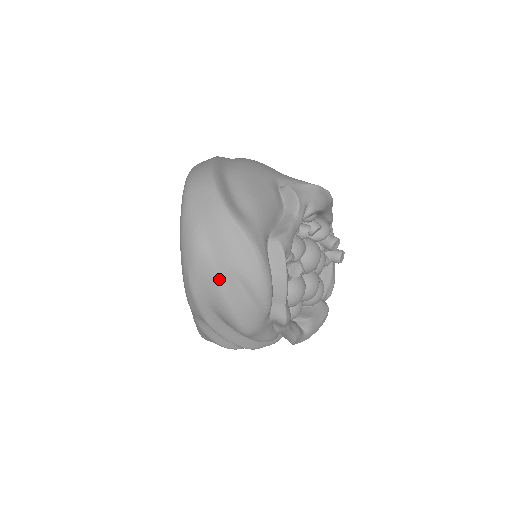
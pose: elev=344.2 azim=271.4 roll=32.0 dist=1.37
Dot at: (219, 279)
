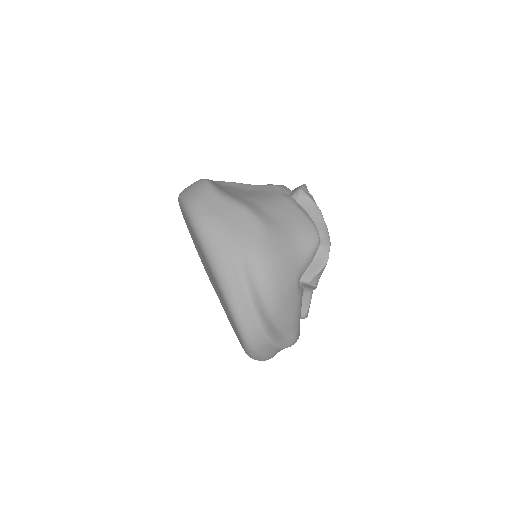
Dot at: occluded
